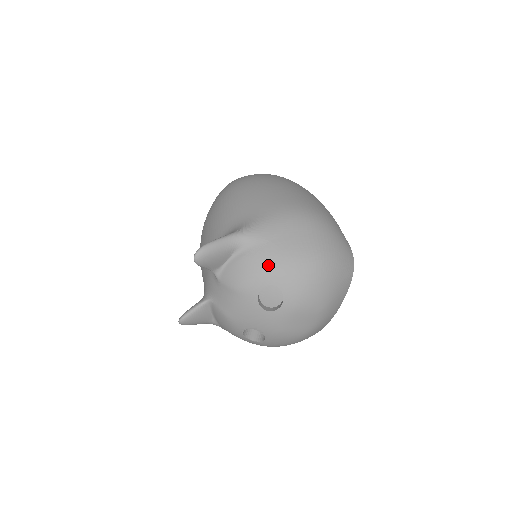
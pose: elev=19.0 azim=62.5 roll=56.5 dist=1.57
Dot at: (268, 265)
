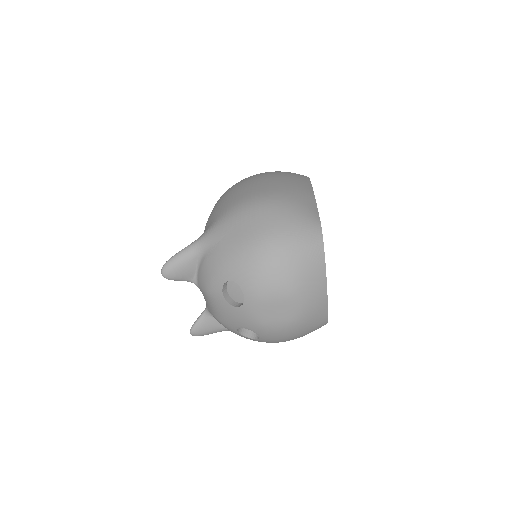
Dot at: (221, 263)
